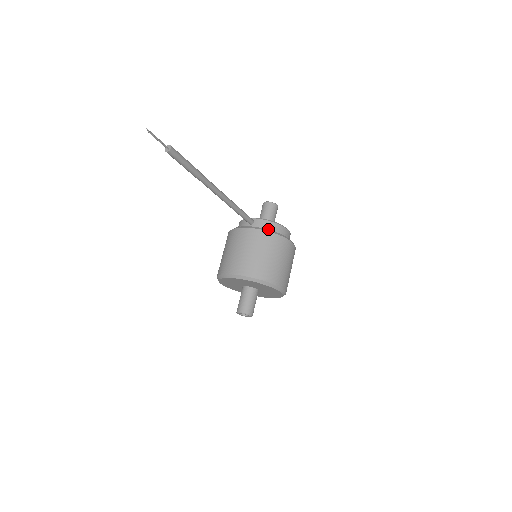
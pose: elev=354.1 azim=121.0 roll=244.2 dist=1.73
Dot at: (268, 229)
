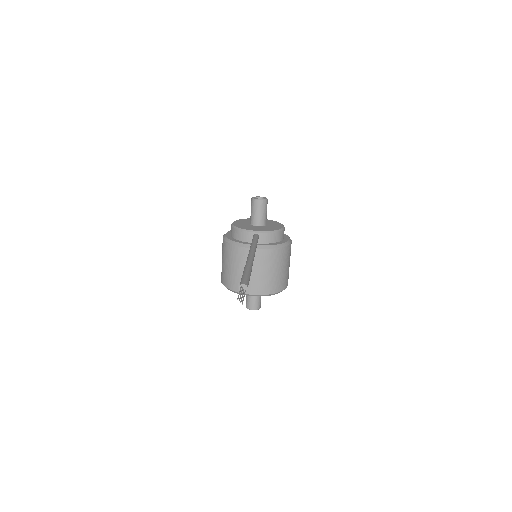
Dot at: (273, 241)
